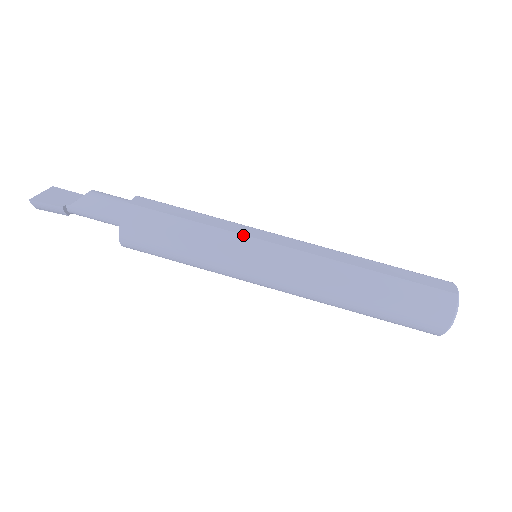
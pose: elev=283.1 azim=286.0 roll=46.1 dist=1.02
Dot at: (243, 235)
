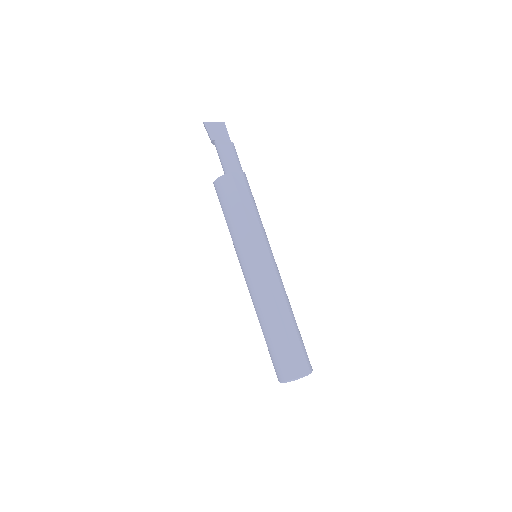
Dot at: (255, 243)
